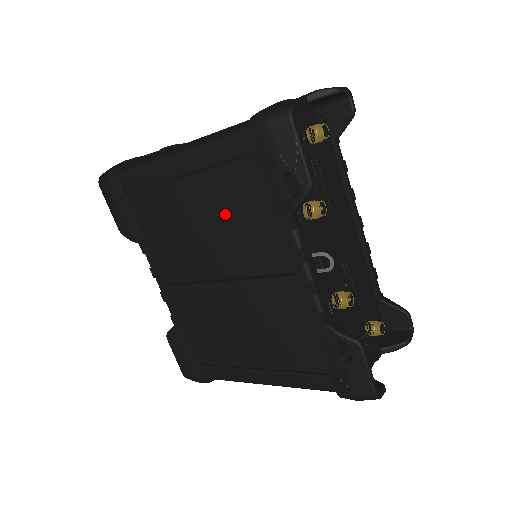
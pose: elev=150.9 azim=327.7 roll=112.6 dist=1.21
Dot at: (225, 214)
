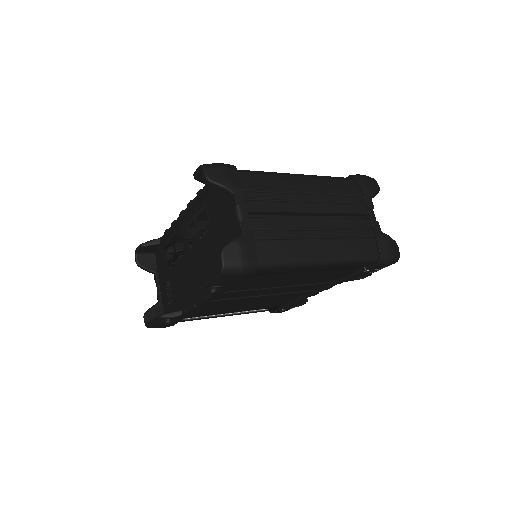
Dot at: (309, 279)
